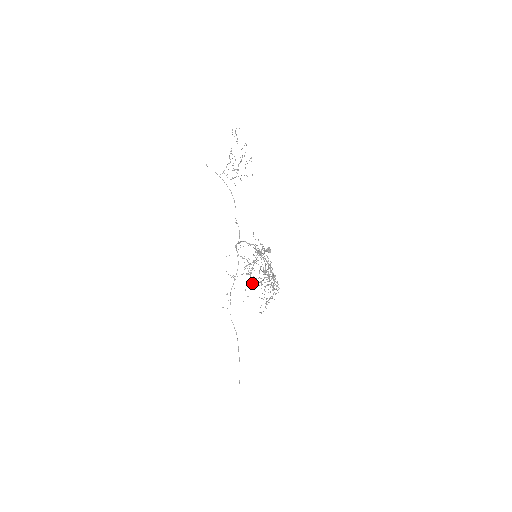
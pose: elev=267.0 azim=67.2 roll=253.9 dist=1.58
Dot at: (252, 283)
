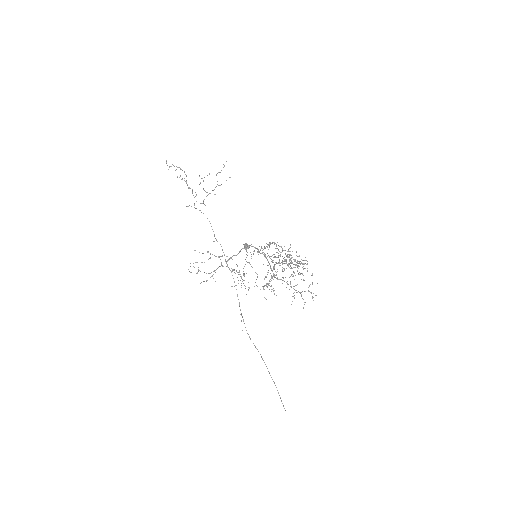
Dot at: occluded
